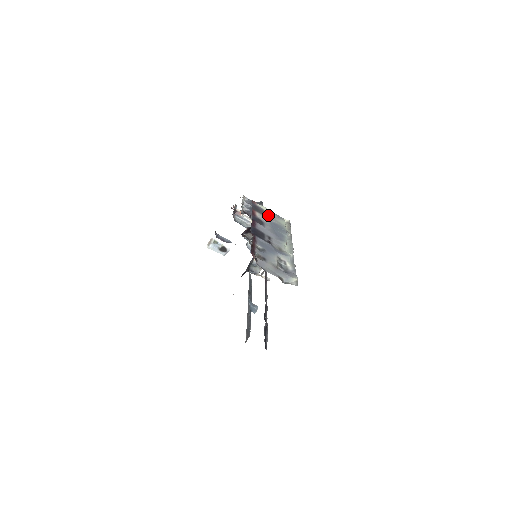
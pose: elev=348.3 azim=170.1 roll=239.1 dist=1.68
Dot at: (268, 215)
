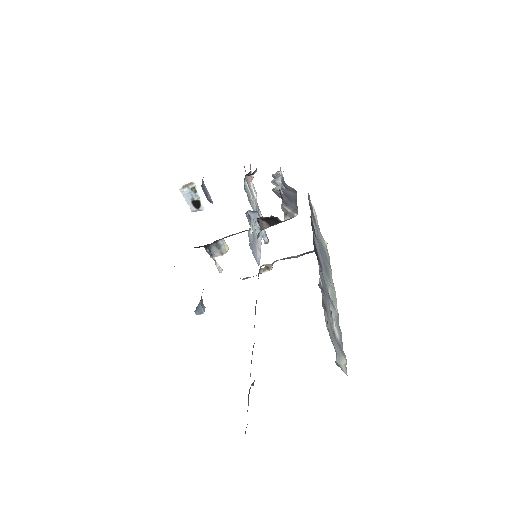
Dot at: occluded
